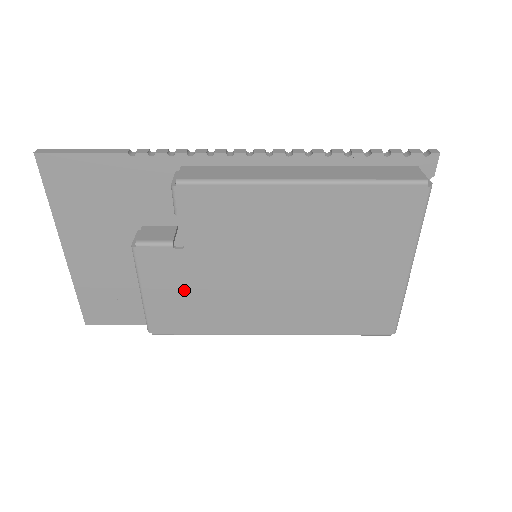
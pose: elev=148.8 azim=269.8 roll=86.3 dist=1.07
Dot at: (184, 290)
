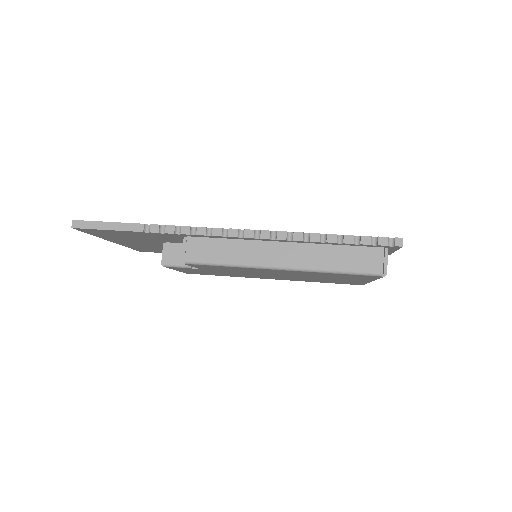
Dot at: (205, 272)
